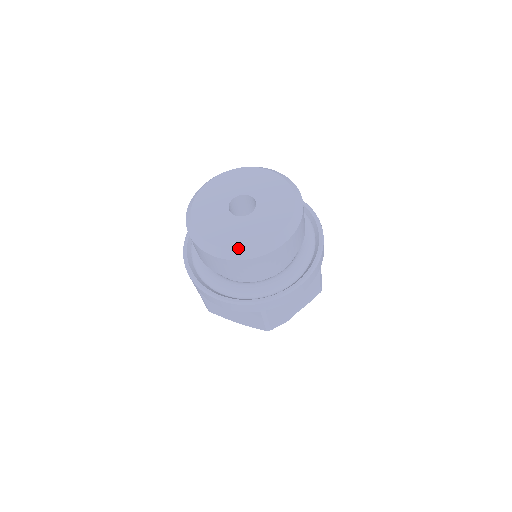
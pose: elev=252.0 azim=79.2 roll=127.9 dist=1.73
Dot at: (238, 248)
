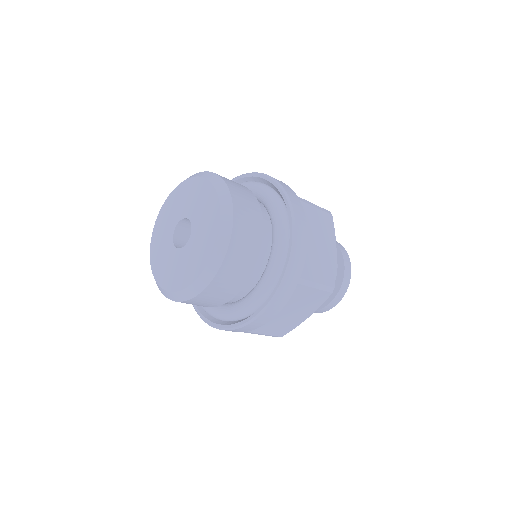
Dot at: (207, 261)
